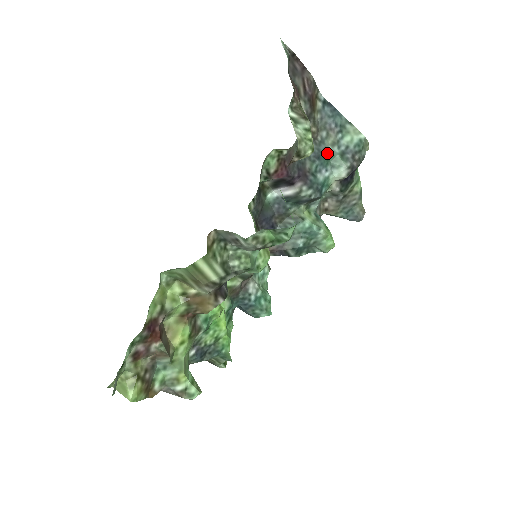
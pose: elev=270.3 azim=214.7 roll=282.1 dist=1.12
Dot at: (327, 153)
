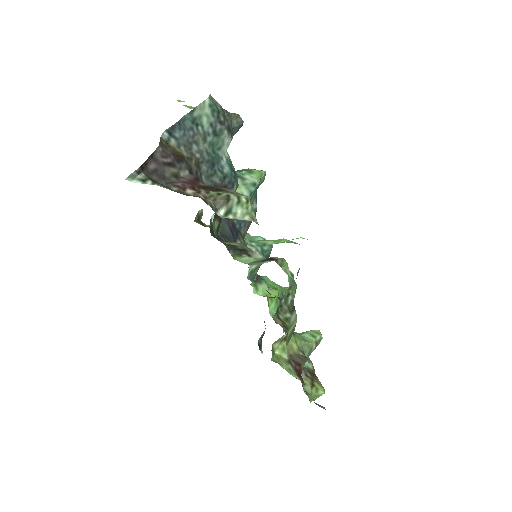
Dot at: (209, 151)
